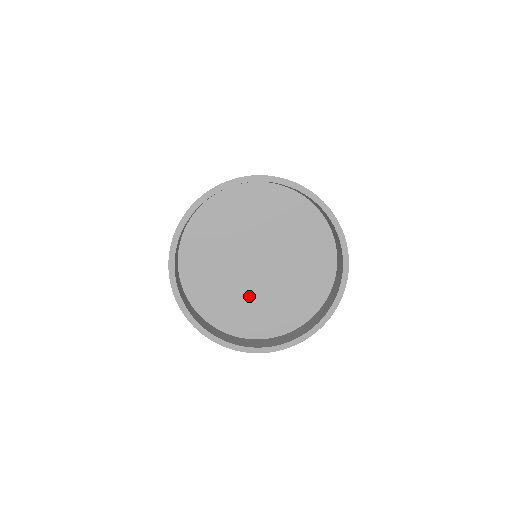
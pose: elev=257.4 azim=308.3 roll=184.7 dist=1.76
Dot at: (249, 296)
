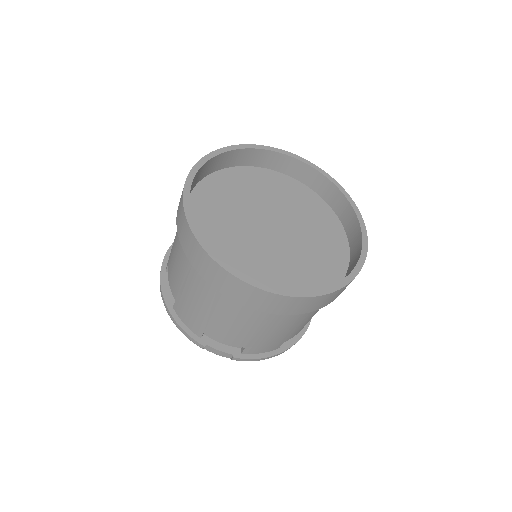
Dot at: (278, 260)
